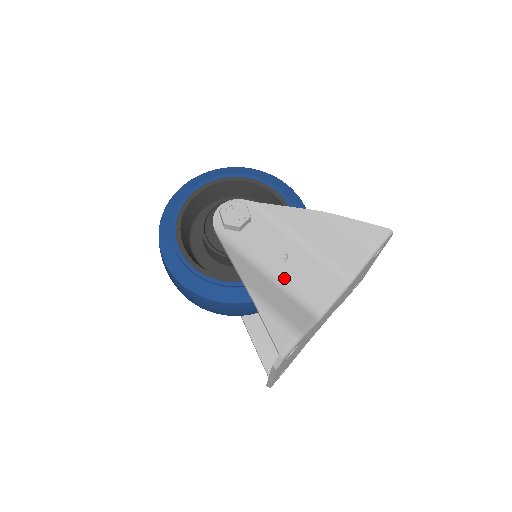
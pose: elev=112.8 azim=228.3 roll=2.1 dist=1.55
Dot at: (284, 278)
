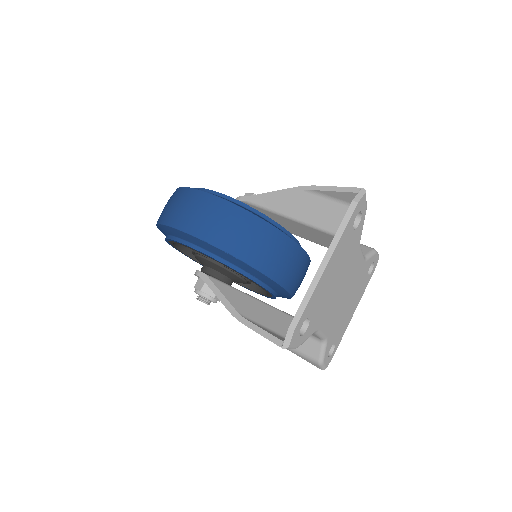
Dot at: occluded
